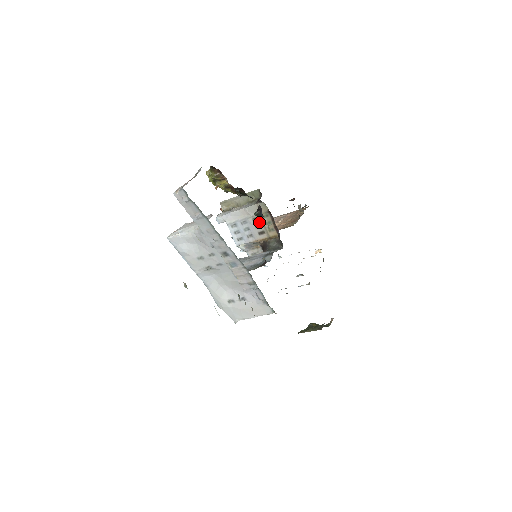
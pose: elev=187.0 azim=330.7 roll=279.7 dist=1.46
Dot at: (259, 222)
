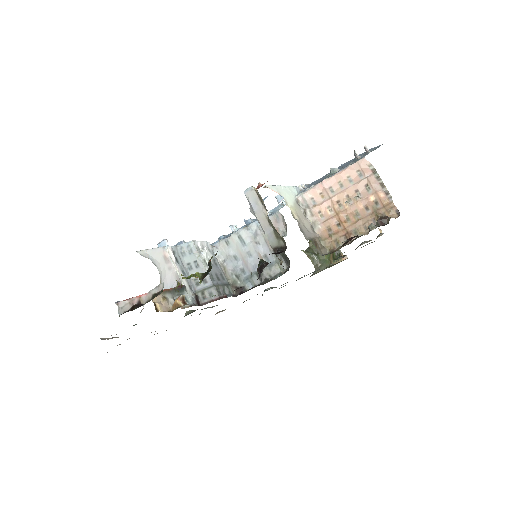
Dot at: occluded
